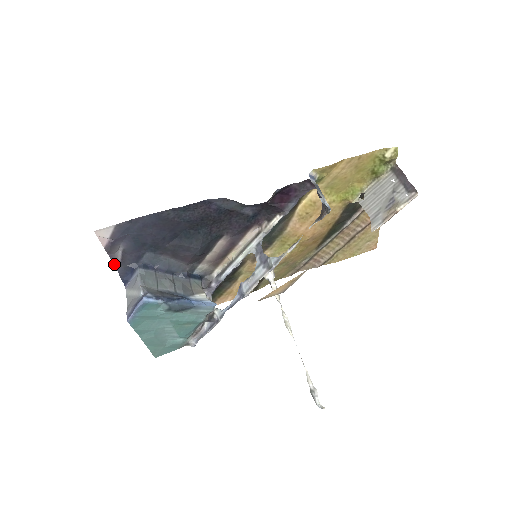
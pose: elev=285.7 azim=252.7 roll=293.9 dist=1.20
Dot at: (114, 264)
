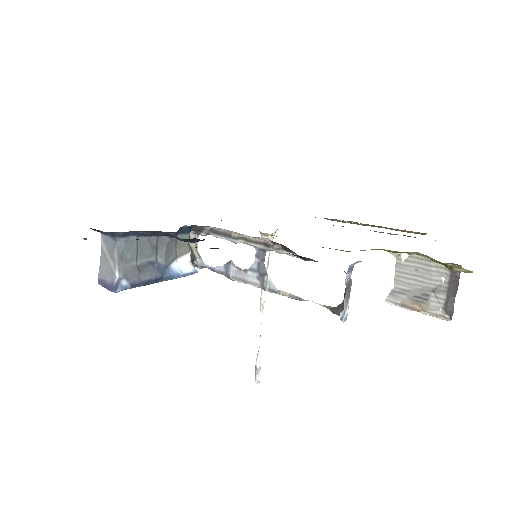
Dot at: occluded
